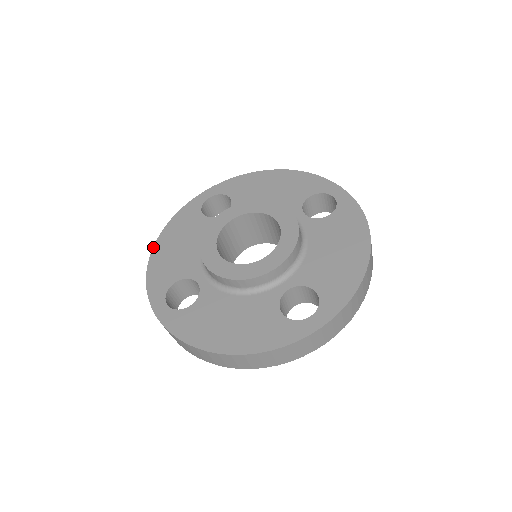
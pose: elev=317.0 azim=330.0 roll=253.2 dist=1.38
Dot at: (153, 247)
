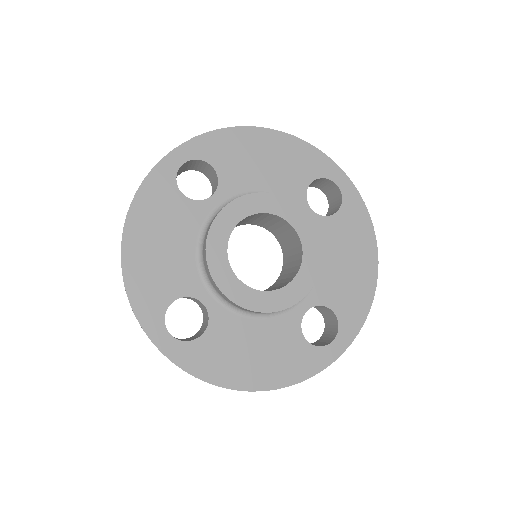
Dot at: (121, 245)
